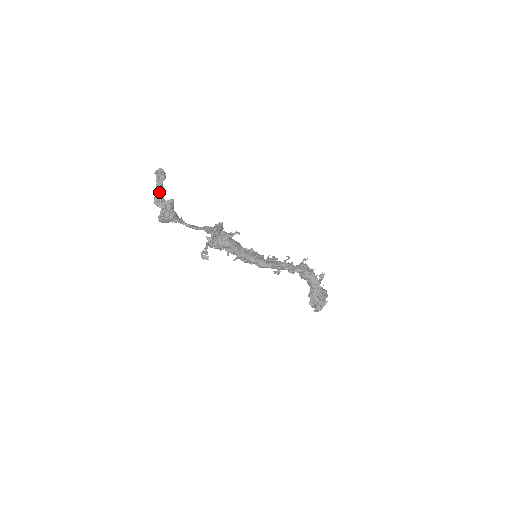
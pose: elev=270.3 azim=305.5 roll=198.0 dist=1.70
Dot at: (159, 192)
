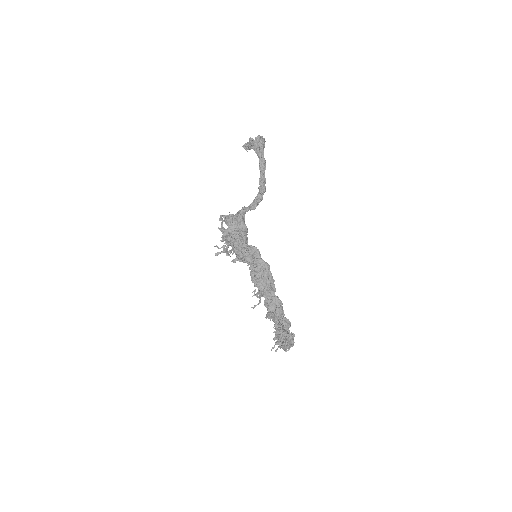
Dot at: occluded
